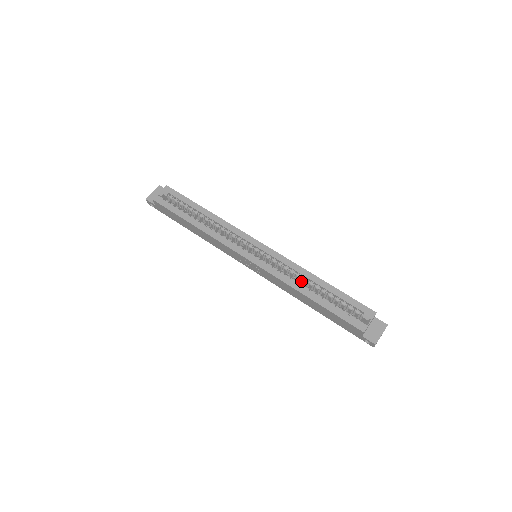
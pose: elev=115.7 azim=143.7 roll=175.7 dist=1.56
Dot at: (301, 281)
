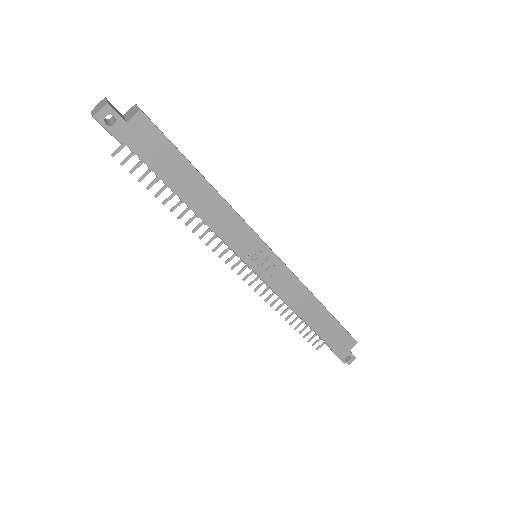
Dot at: occluded
